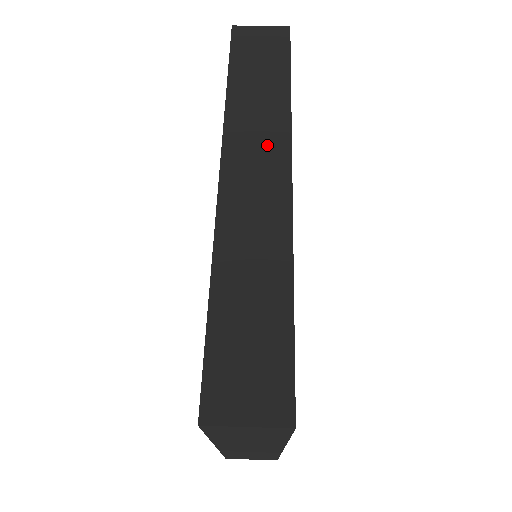
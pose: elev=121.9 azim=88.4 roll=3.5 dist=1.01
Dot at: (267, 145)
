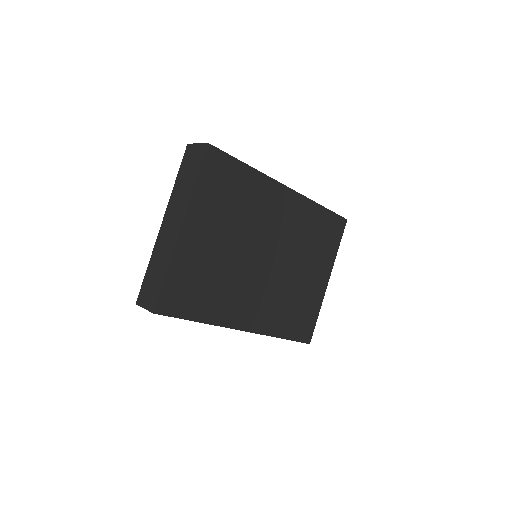
Dot at: occluded
